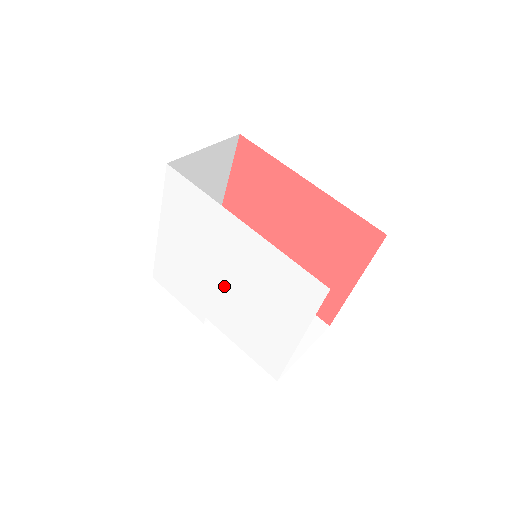
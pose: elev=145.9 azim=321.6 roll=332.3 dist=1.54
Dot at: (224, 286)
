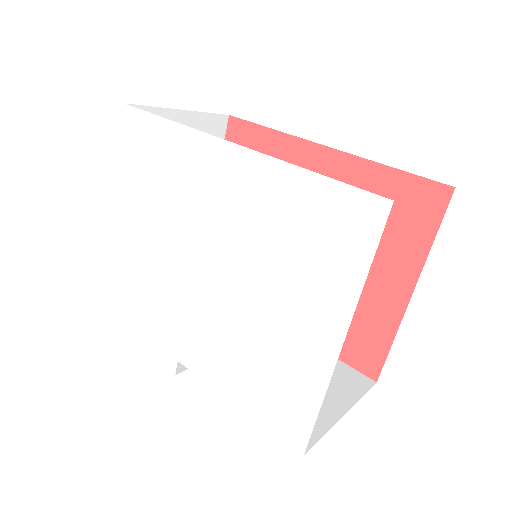
Dot at: (206, 283)
